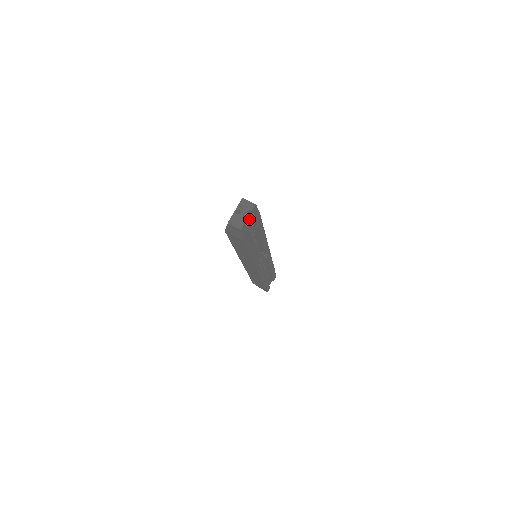
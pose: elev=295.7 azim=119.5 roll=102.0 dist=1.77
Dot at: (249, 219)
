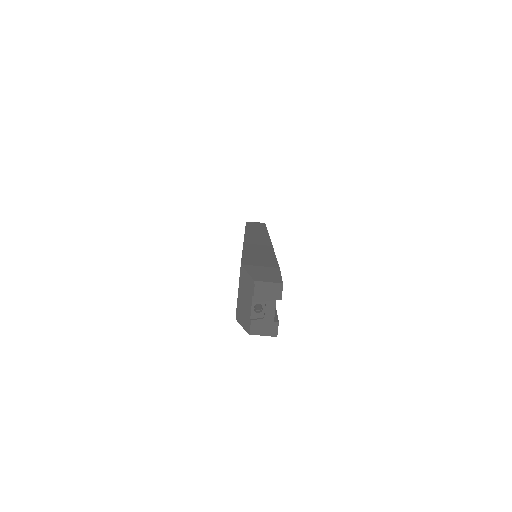
Dot at: occluded
